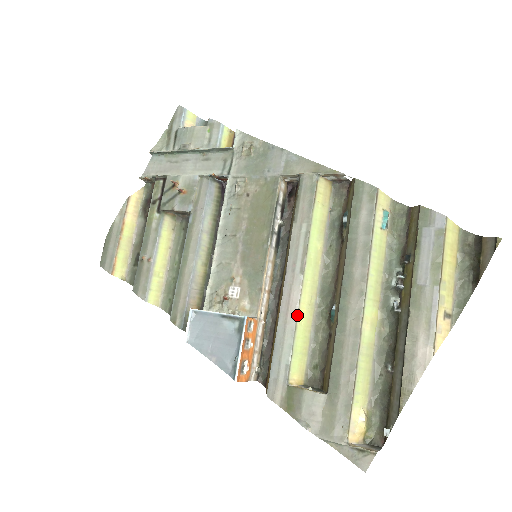
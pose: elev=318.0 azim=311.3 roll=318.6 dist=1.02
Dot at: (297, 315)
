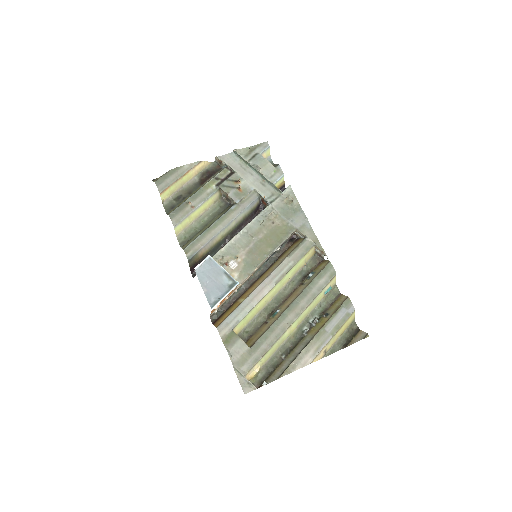
Dot at: (260, 301)
